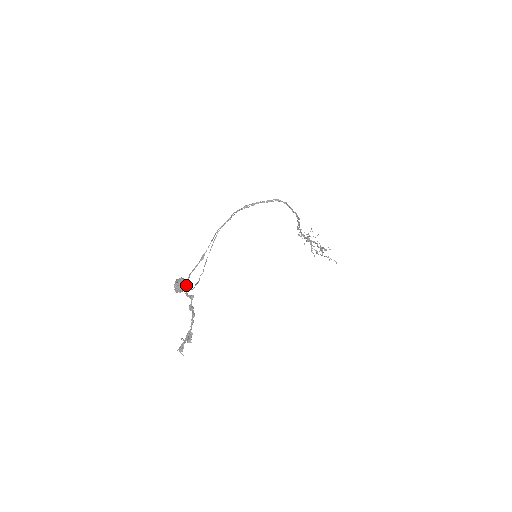
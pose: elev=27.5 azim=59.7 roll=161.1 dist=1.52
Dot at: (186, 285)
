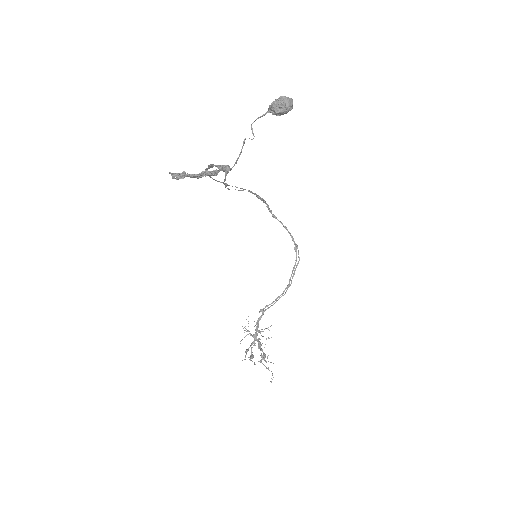
Dot at: (210, 165)
